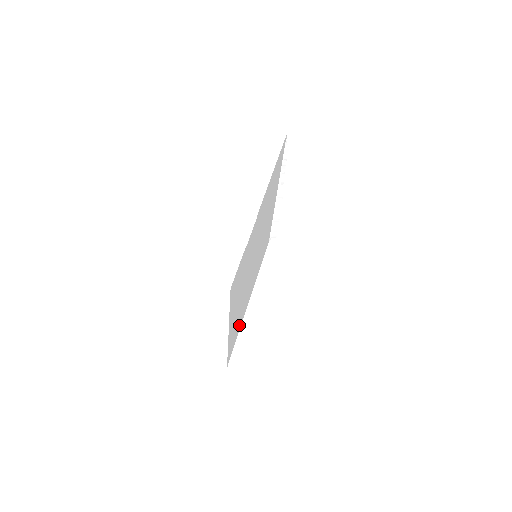
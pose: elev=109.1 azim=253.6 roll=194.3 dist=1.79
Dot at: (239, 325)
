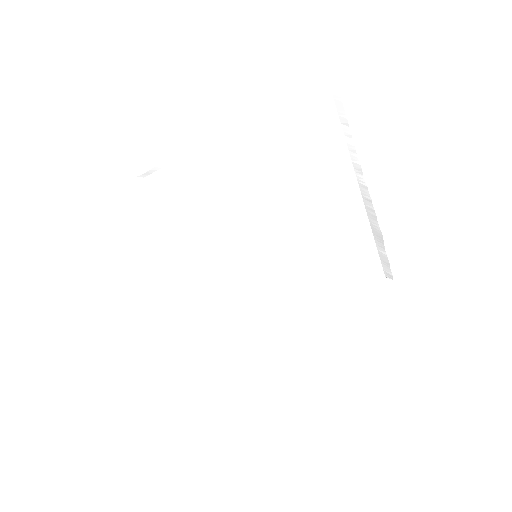
Dot at: (236, 350)
